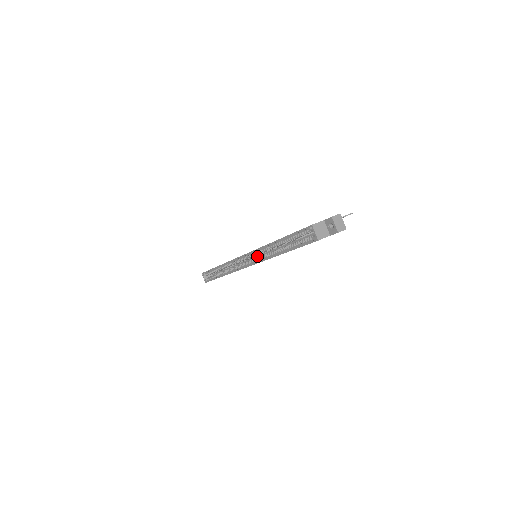
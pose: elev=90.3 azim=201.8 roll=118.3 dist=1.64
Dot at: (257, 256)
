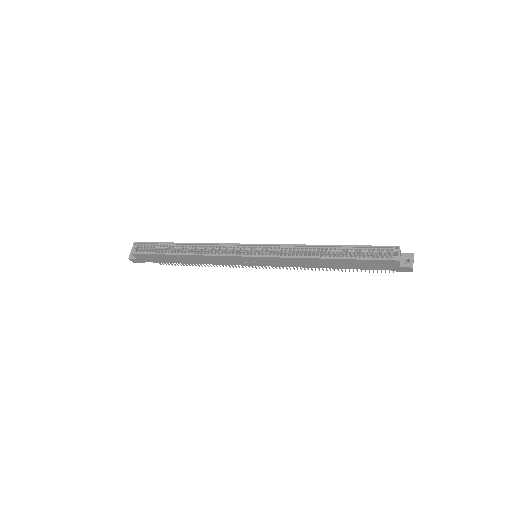
Dot at: occluded
